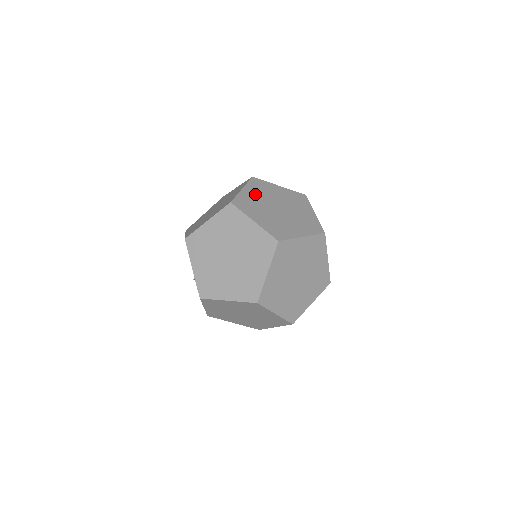
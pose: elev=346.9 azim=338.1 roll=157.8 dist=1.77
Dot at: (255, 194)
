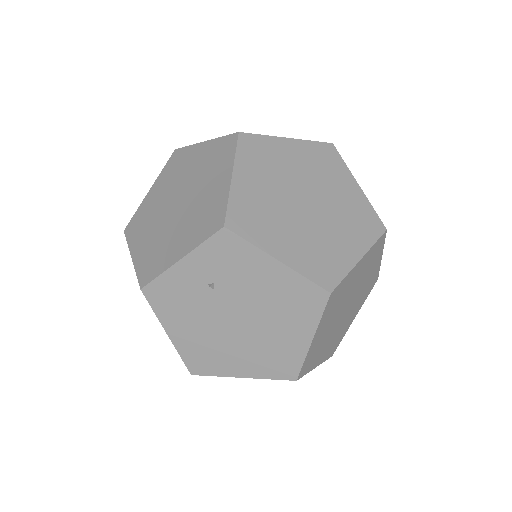
Dot at: (298, 158)
